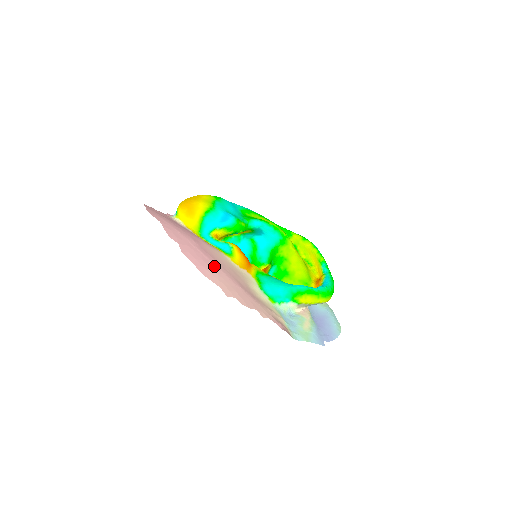
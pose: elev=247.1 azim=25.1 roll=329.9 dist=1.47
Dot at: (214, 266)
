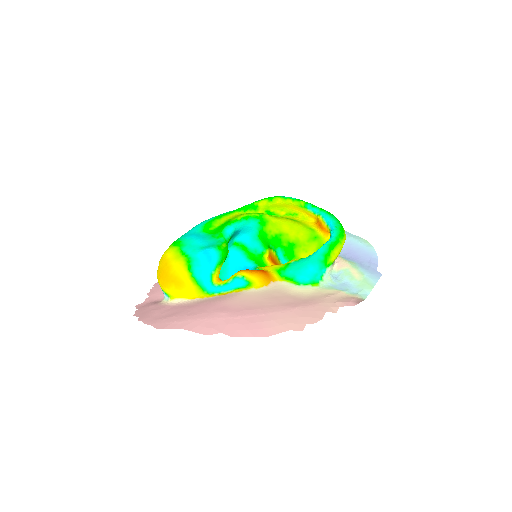
Dot at: (262, 316)
